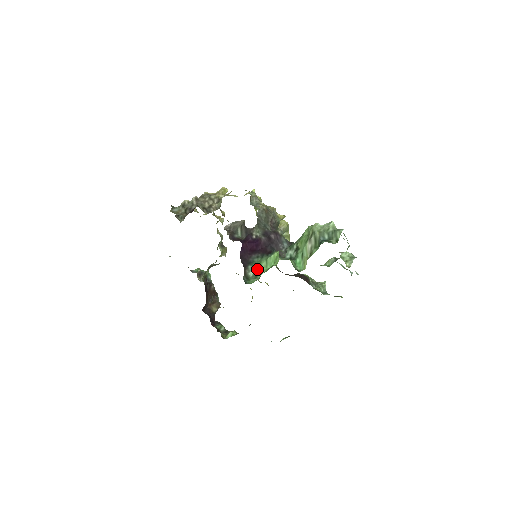
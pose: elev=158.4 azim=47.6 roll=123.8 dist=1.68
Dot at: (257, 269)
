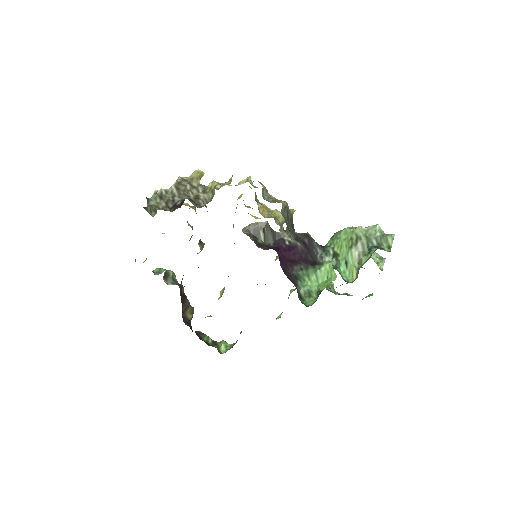
Dot at: (306, 285)
